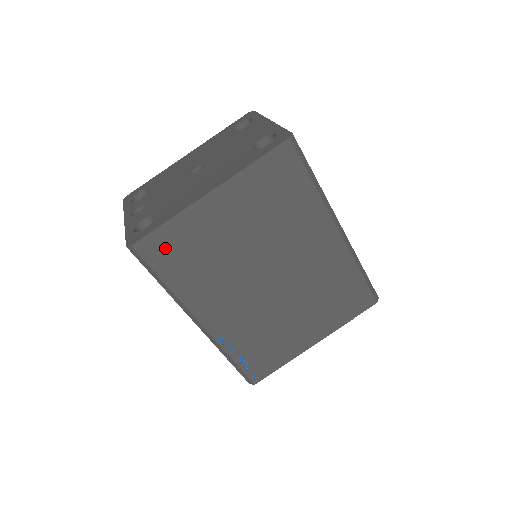
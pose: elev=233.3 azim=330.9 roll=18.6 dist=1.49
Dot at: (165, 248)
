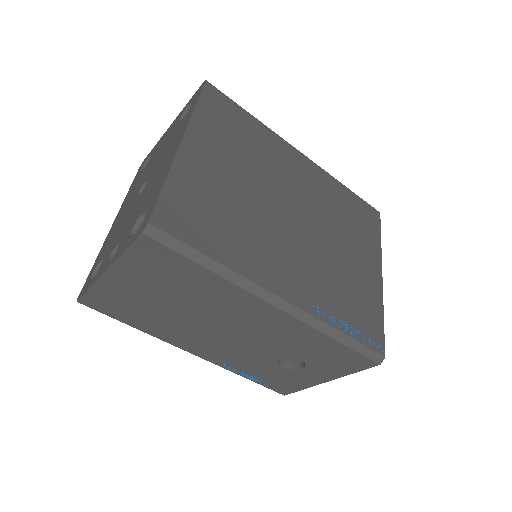
Dot at: (184, 215)
